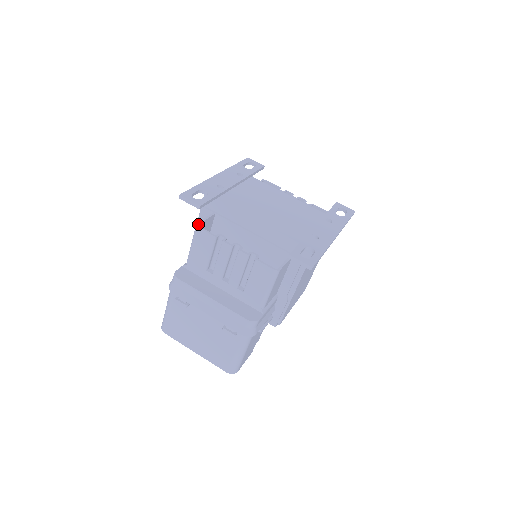
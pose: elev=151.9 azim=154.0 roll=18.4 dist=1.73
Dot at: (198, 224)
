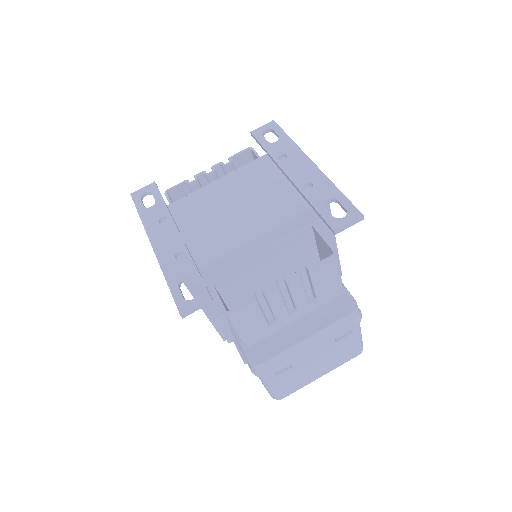
Dot at: (225, 311)
